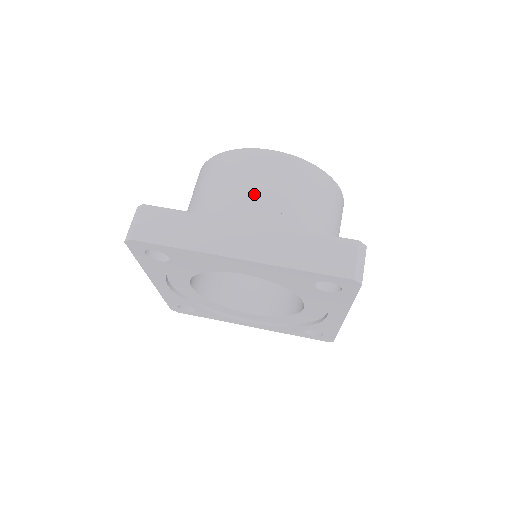
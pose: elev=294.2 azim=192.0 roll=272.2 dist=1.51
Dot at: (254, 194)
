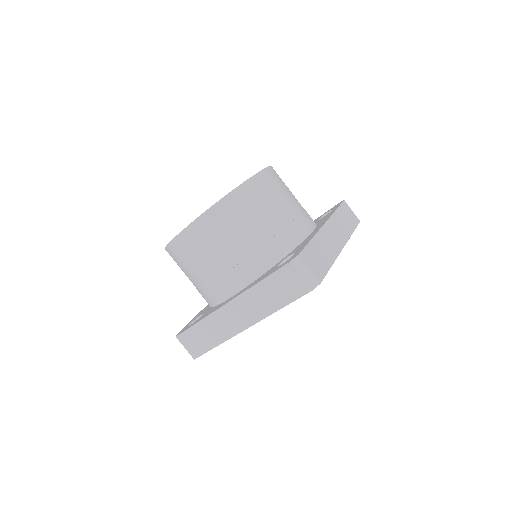
Dot at: (210, 269)
